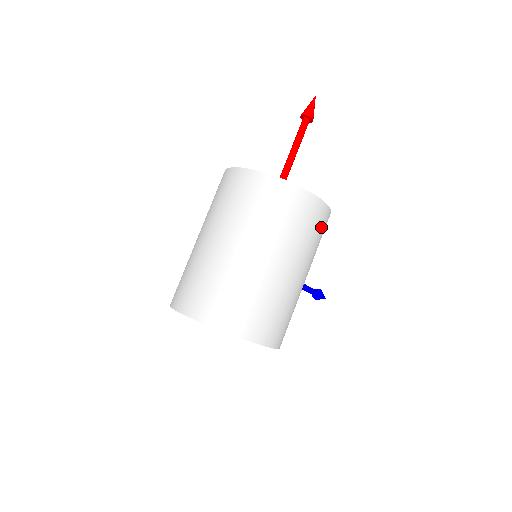
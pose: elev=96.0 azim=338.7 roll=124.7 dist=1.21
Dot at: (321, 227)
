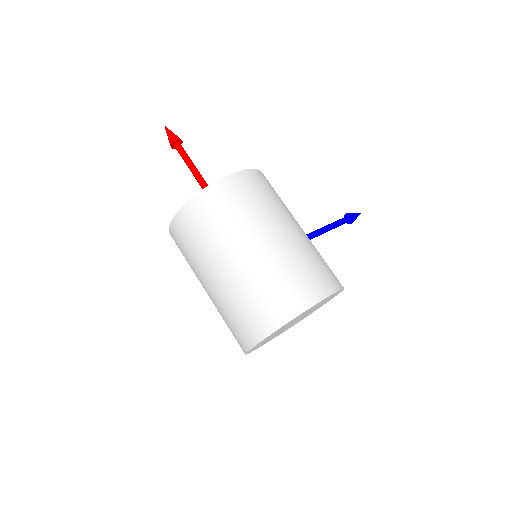
Dot at: (258, 187)
